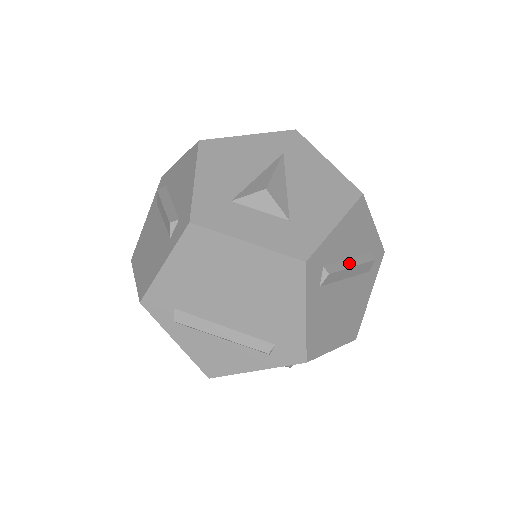
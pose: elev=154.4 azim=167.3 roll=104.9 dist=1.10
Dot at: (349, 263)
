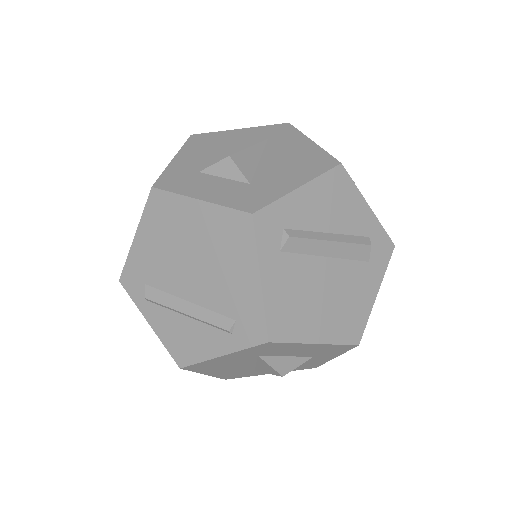
Dot at: (326, 237)
